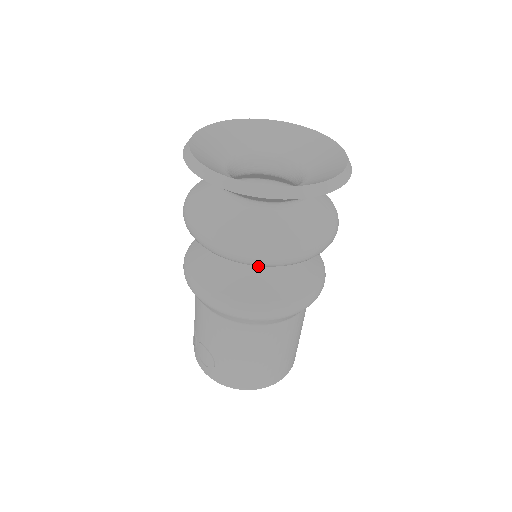
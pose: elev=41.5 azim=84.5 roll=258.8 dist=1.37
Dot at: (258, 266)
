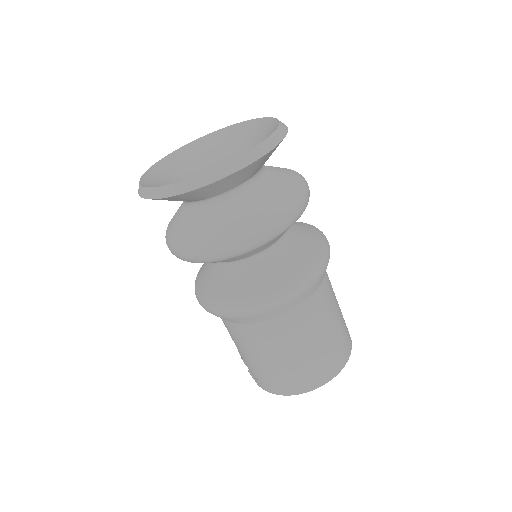
Dot at: (244, 262)
